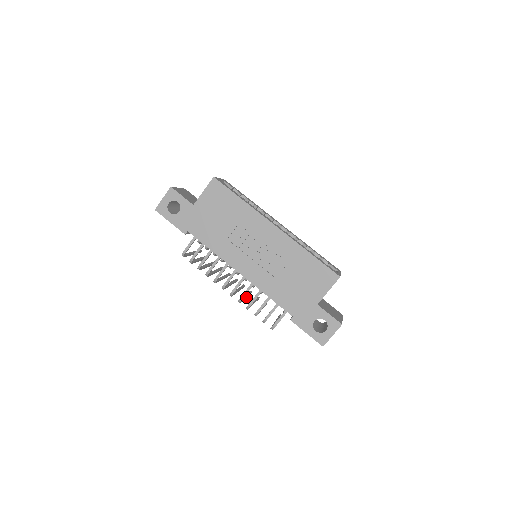
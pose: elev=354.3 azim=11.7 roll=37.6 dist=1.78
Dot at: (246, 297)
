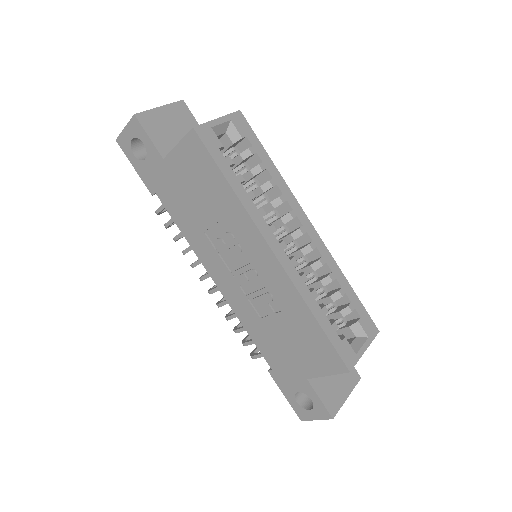
Dot at: occluded
